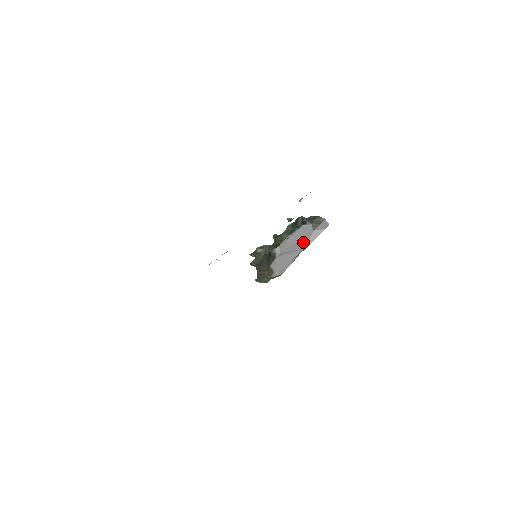
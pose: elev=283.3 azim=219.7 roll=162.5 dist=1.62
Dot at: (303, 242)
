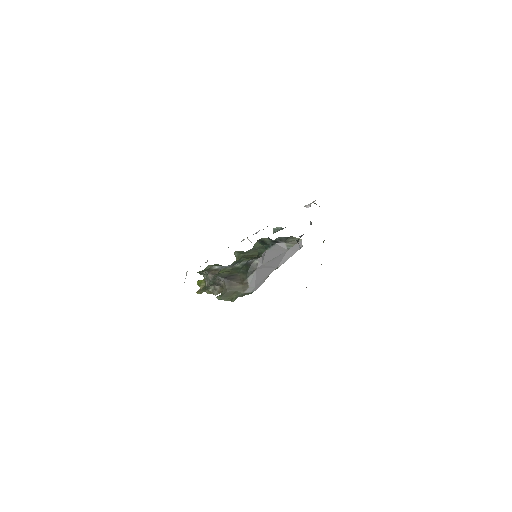
Dot at: (278, 260)
